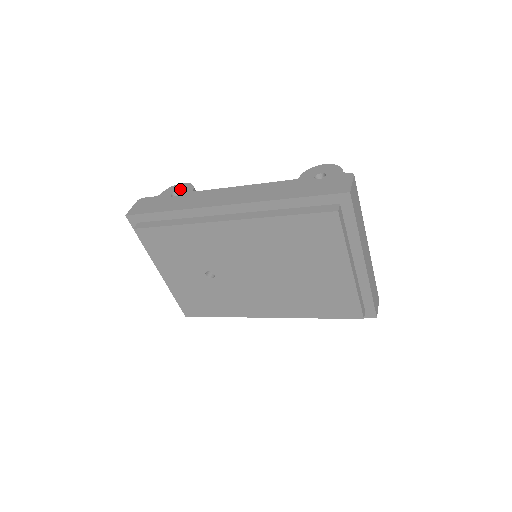
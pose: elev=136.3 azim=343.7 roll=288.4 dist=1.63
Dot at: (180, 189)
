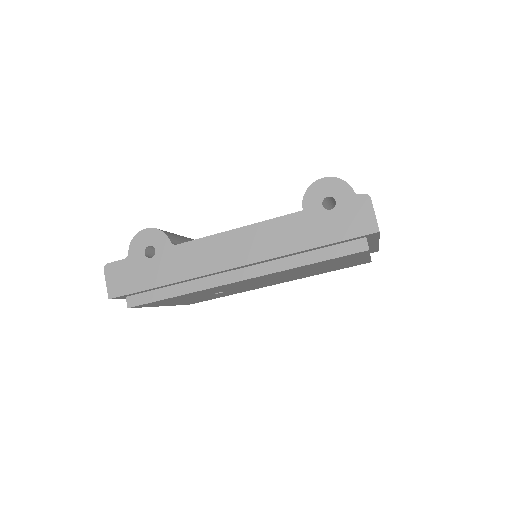
Dot at: (151, 242)
